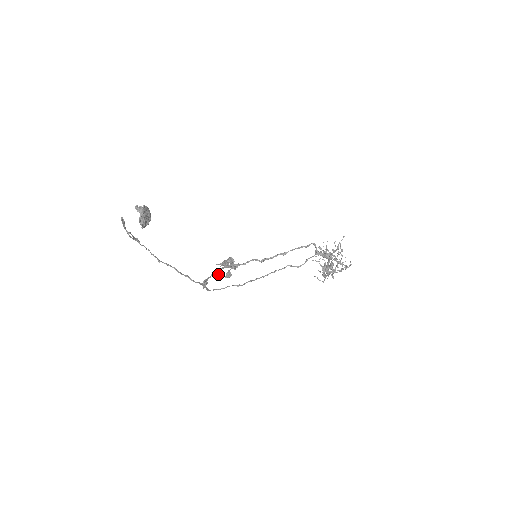
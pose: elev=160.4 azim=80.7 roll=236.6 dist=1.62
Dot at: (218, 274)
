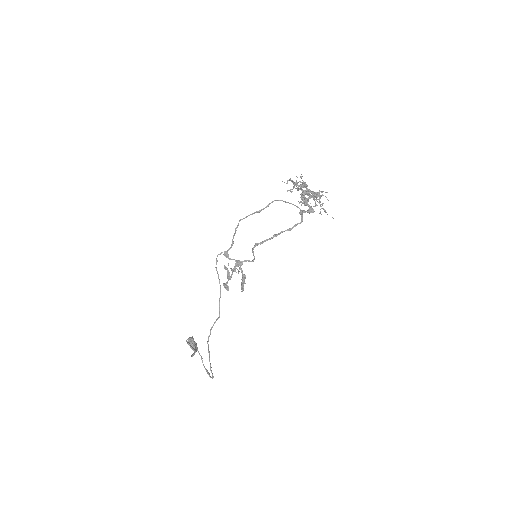
Dot at: occluded
